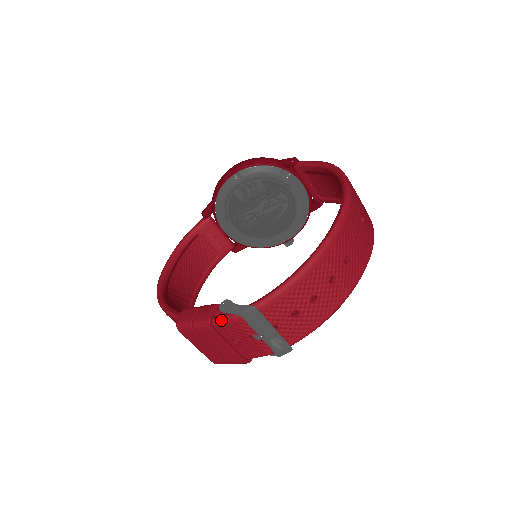
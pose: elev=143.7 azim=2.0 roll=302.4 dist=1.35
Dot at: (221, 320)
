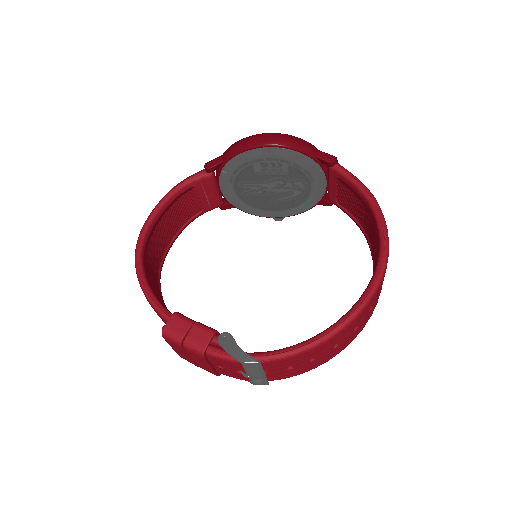
Dot at: (218, 356)
